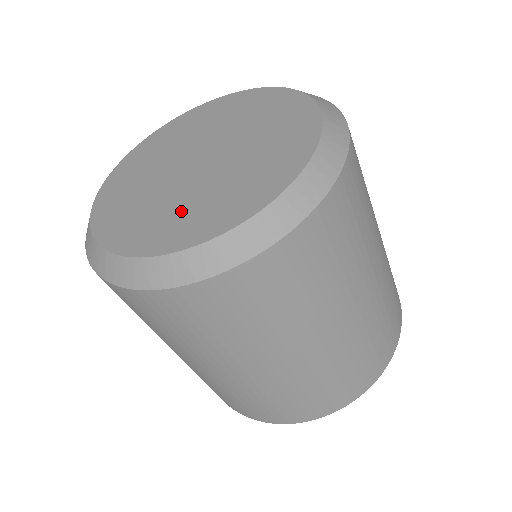
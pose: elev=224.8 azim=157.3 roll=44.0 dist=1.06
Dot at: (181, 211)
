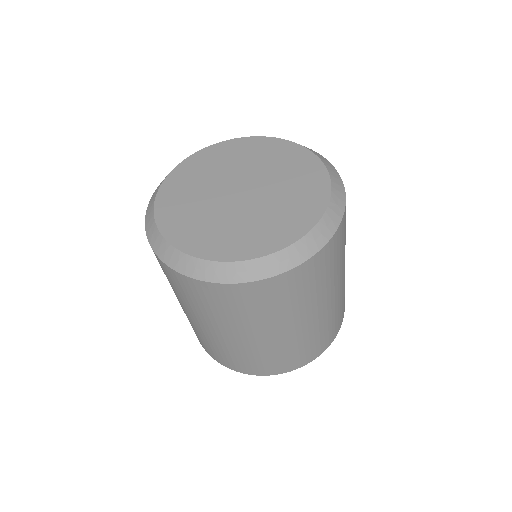
Dot at: (253, 228)
